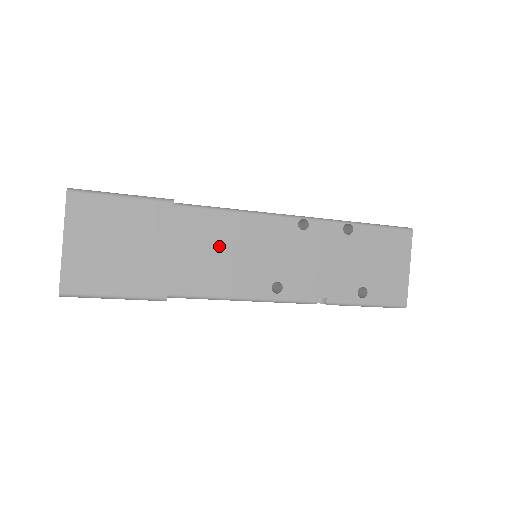
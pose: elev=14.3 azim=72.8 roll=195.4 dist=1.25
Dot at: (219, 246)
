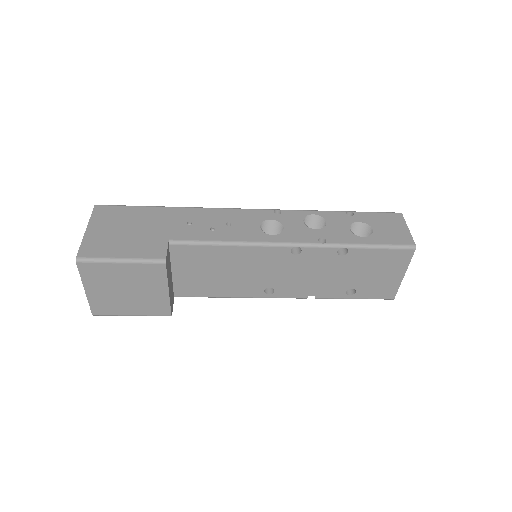
Dot at: (216, 268)
